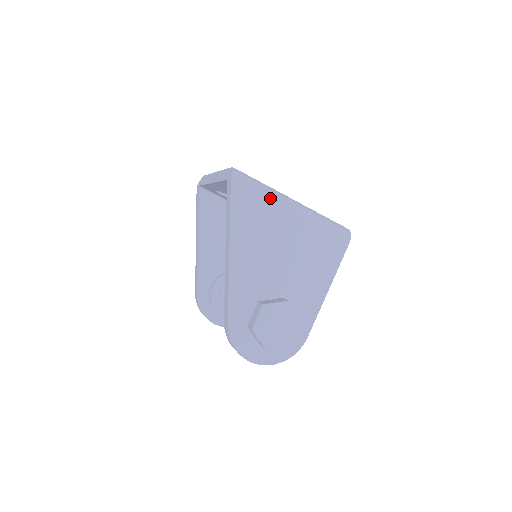
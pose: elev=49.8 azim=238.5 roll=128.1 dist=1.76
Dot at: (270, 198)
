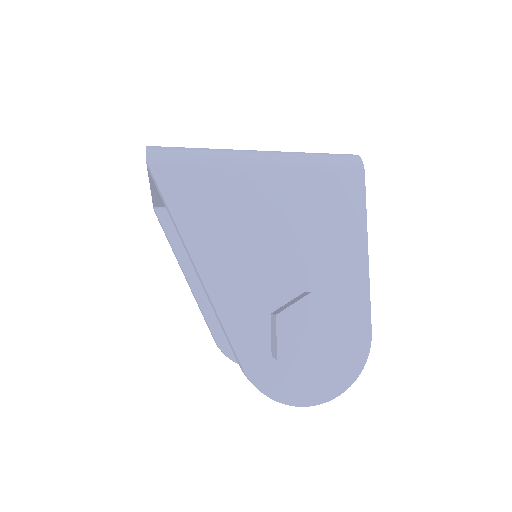
Dot at: (216, 161)
